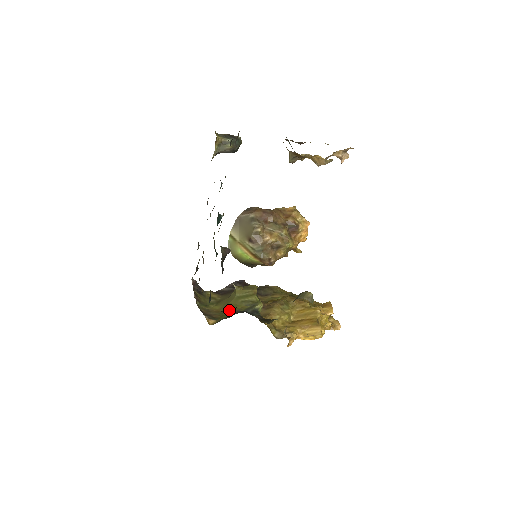
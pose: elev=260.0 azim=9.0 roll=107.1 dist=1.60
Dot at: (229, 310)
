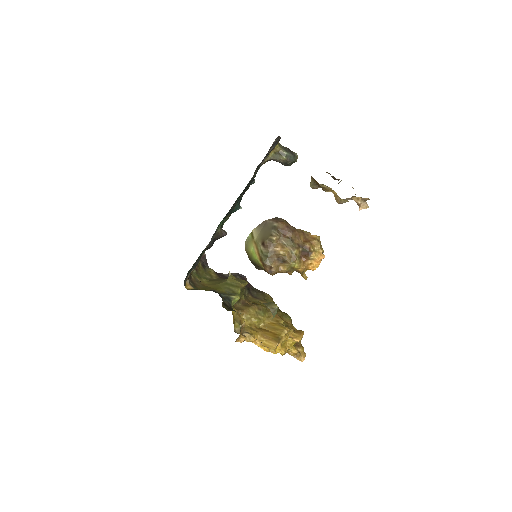
Dot at: occluded
